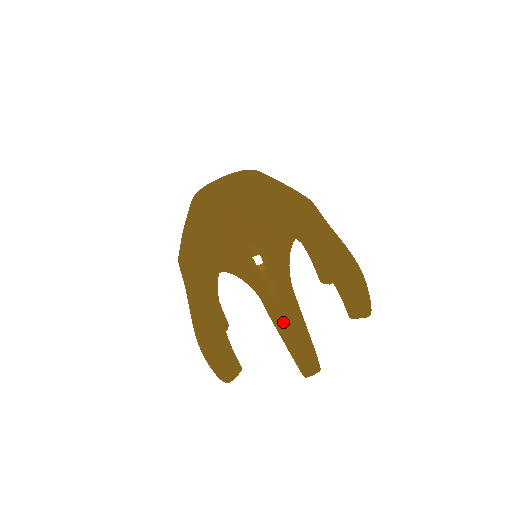
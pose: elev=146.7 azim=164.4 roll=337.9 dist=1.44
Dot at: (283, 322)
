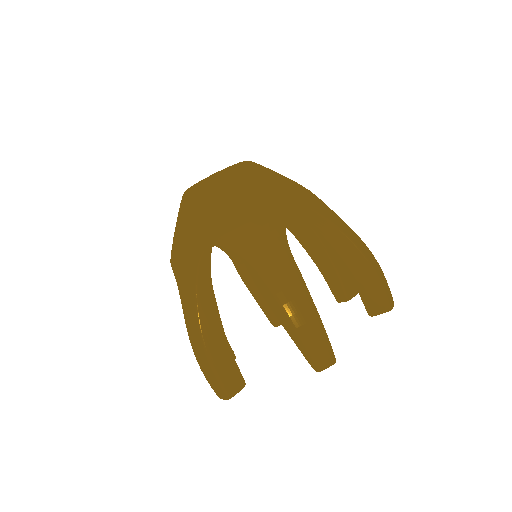
Dot at: (188, 330)
